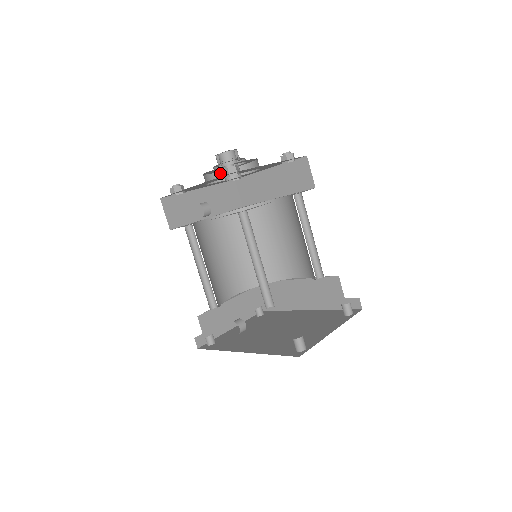
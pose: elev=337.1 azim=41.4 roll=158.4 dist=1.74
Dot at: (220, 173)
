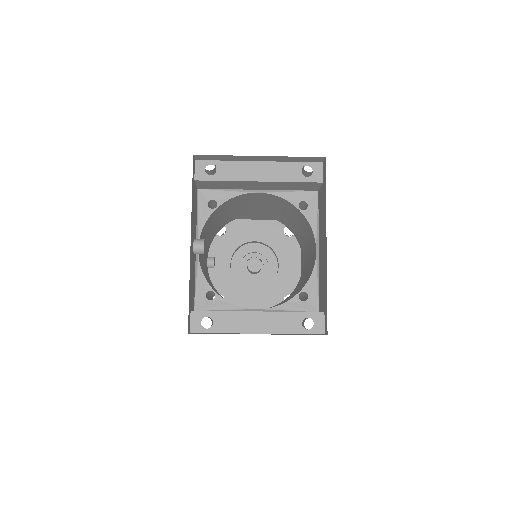
Dot at: occluded
